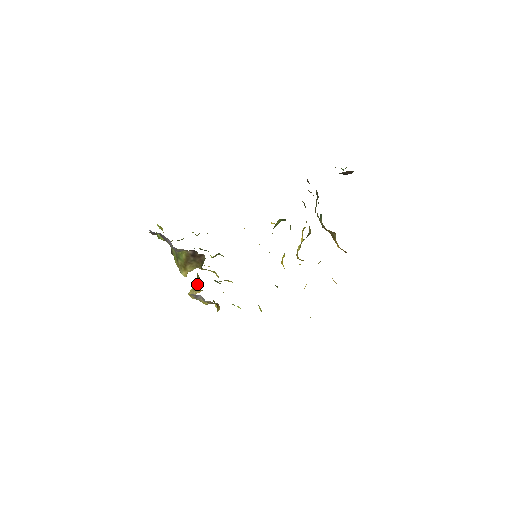
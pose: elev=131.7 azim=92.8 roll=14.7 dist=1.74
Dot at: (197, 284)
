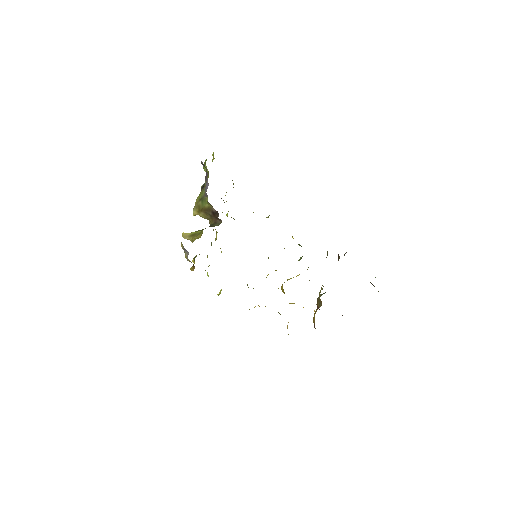
Dot at: (195, 237)
